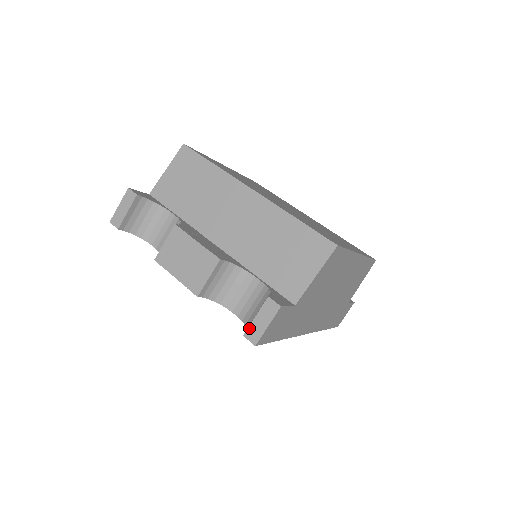
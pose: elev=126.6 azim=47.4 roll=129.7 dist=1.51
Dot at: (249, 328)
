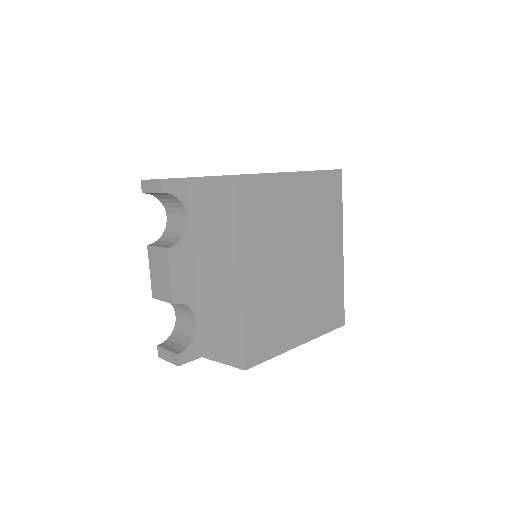
Dot at: (161, 348)
